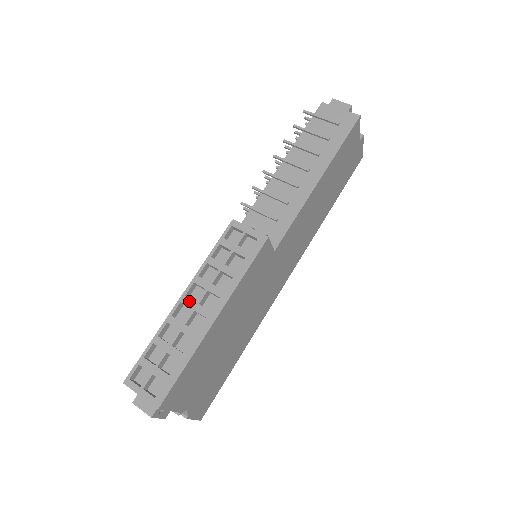
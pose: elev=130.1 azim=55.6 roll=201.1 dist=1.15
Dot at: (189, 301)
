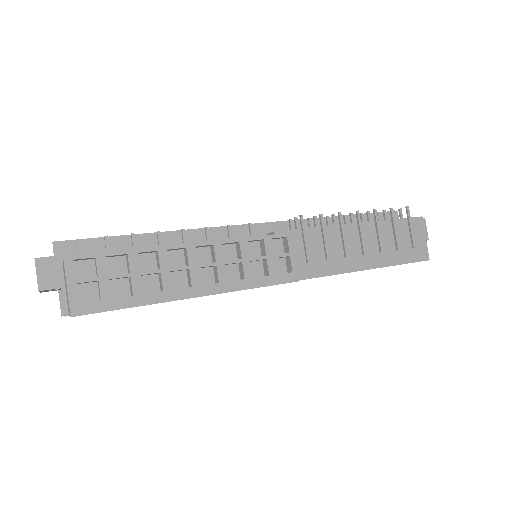
Dot at: (194, 255)
